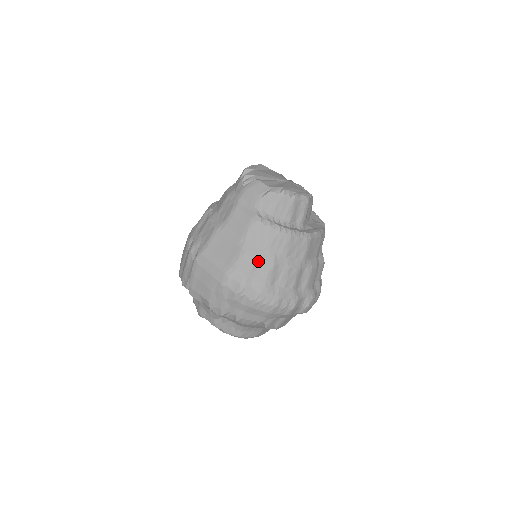
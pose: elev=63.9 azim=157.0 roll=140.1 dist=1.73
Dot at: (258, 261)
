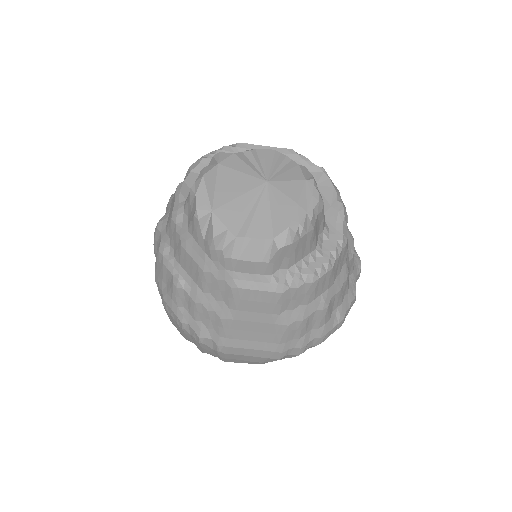
Dot at: (308, 319)
